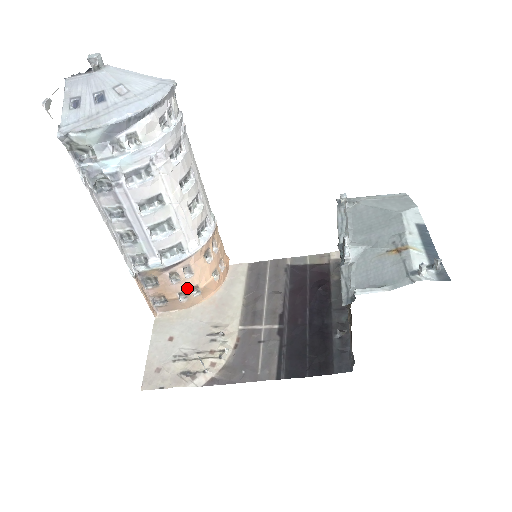
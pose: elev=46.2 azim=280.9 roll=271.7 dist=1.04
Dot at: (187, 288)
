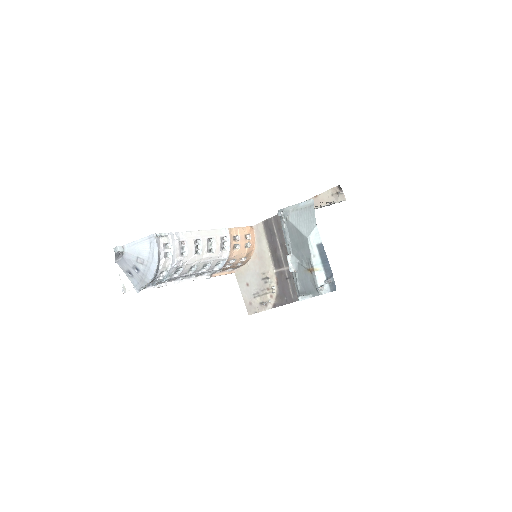
Dot at: (238, 262)
